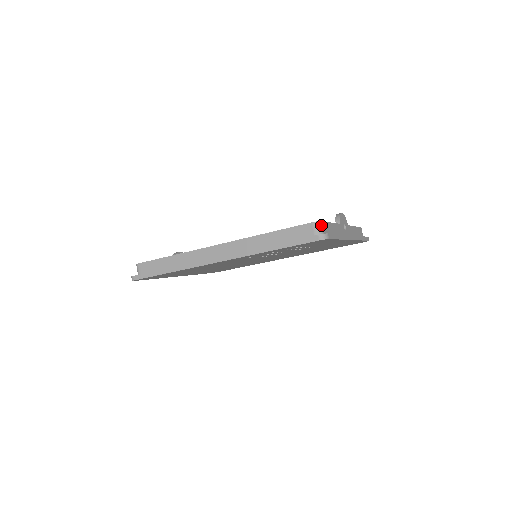
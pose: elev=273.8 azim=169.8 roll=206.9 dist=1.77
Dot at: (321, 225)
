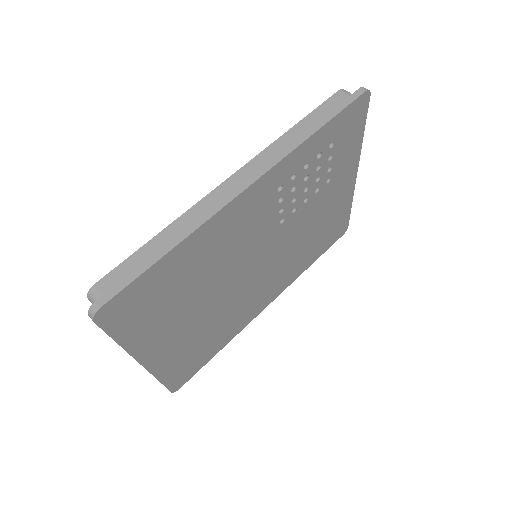
Dot at: occluded
